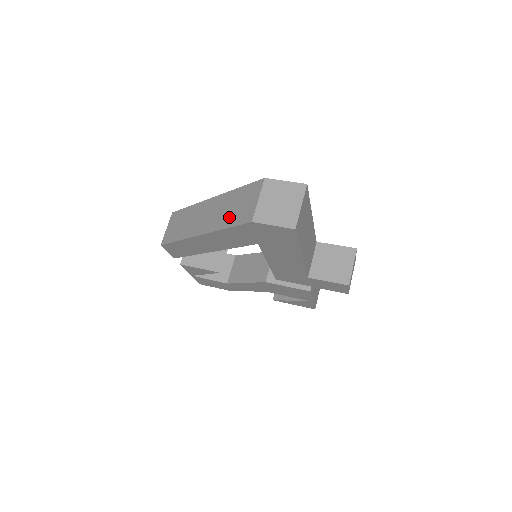
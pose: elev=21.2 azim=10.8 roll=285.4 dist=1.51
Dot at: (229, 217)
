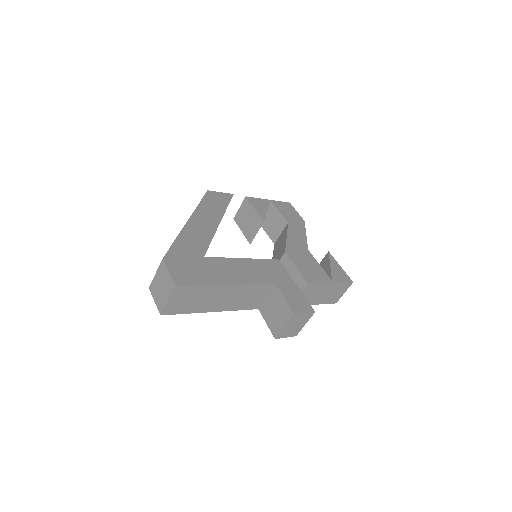
Dot at: occluded
